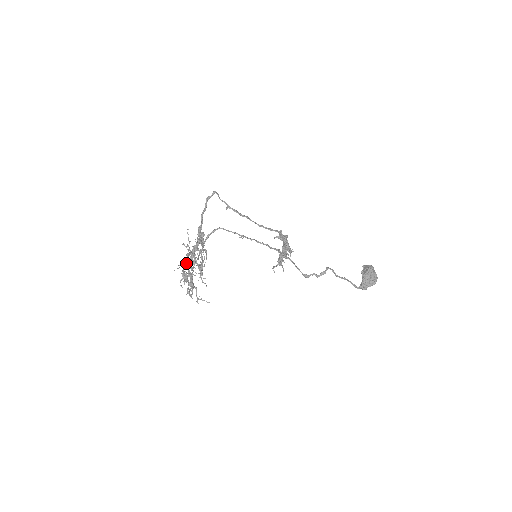
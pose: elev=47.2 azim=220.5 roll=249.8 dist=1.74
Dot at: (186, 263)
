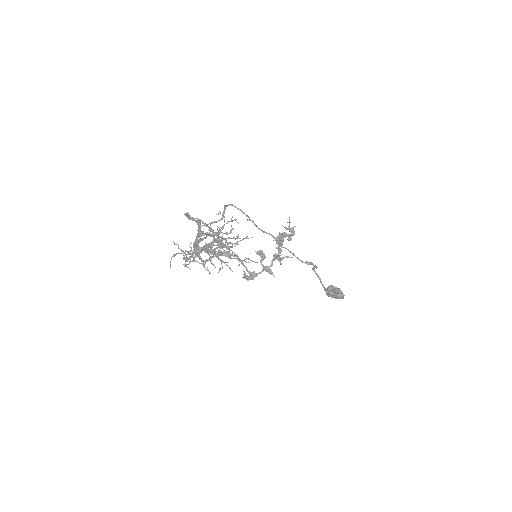
Dot at: (210, 234)
